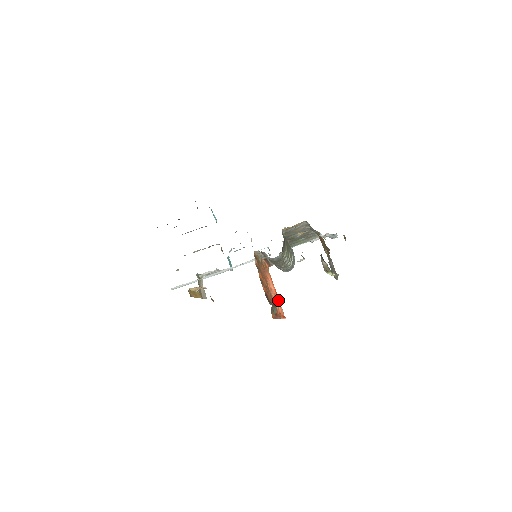
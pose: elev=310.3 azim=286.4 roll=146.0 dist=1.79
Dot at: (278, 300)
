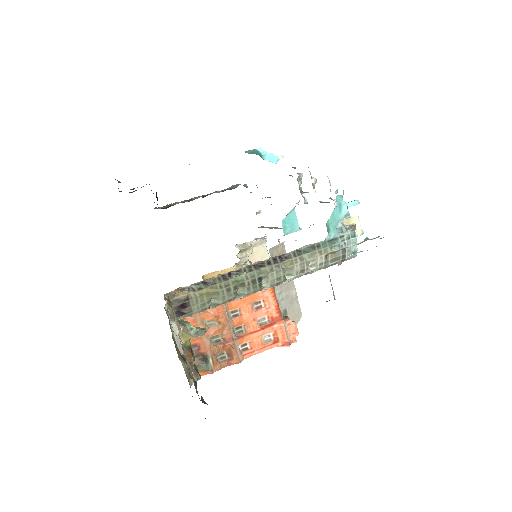
Dot at: (279, 321)
